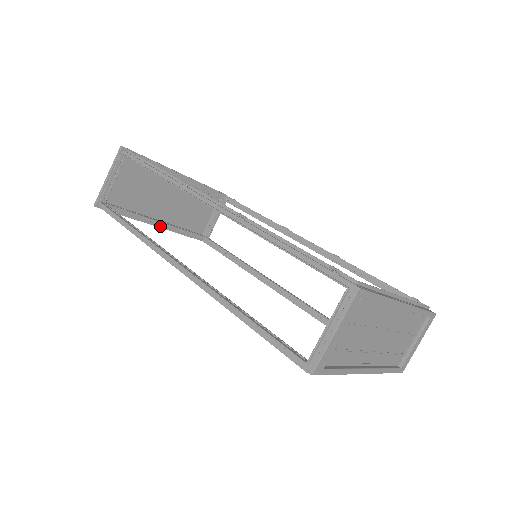
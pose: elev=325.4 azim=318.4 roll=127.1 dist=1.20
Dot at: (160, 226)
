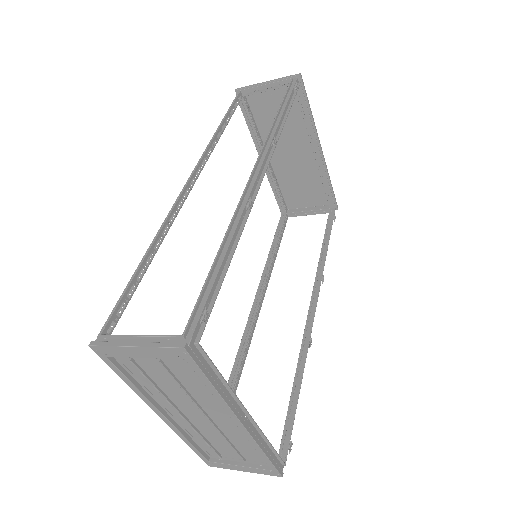
Dot at: occluded
